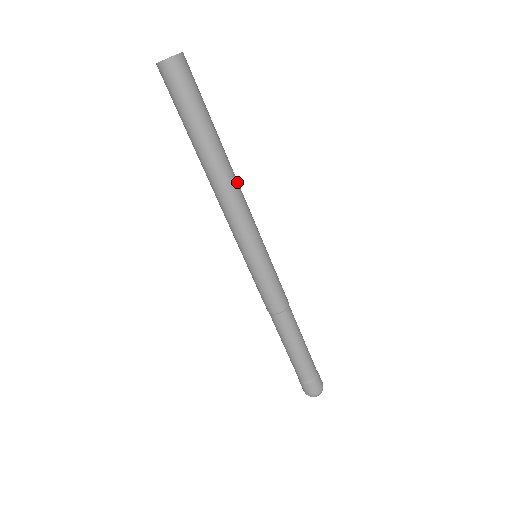
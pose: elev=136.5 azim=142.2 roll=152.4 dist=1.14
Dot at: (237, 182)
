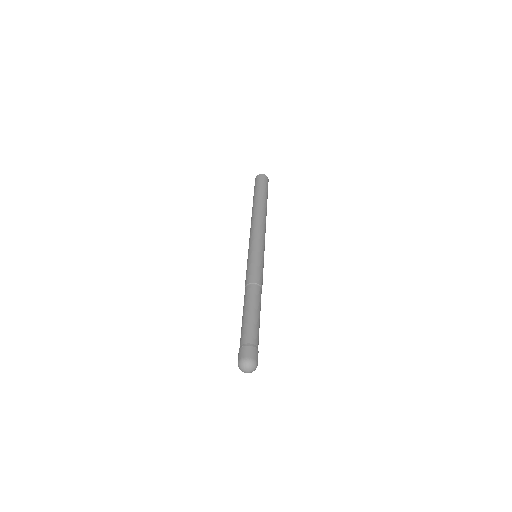
Dot at: (262, 217)
